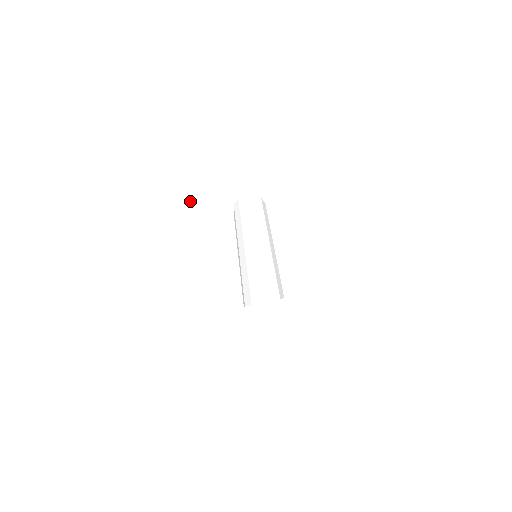
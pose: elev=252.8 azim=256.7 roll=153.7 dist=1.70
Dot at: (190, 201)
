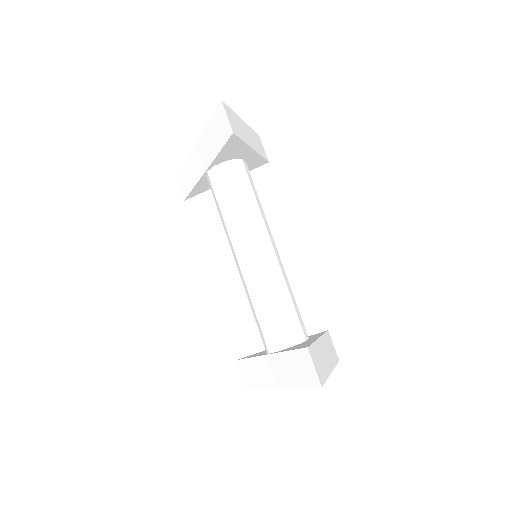
Dot at: (181, 192)
